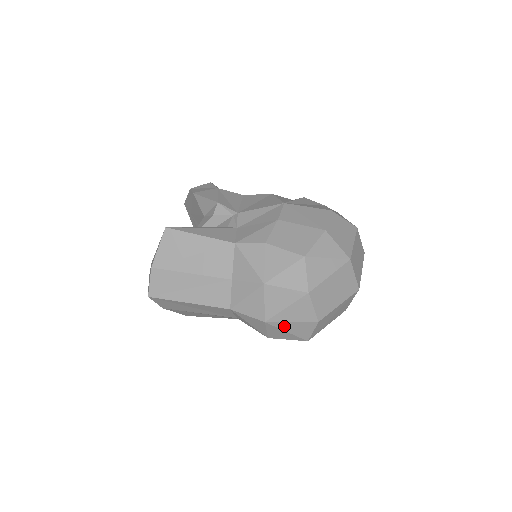
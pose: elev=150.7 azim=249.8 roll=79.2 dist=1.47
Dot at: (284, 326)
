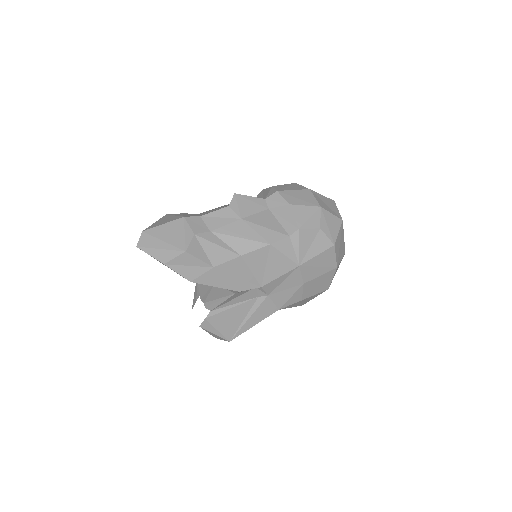
Dot at: occluded
